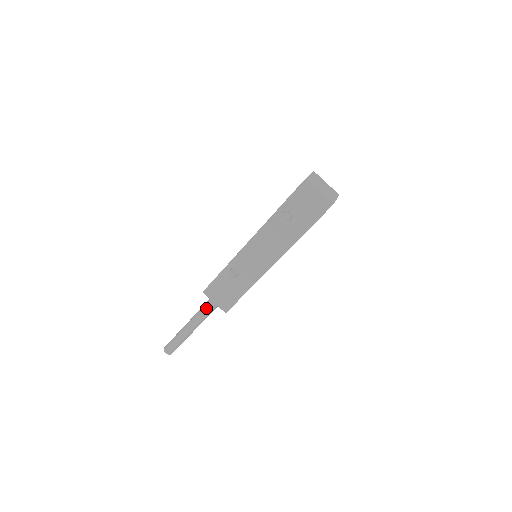
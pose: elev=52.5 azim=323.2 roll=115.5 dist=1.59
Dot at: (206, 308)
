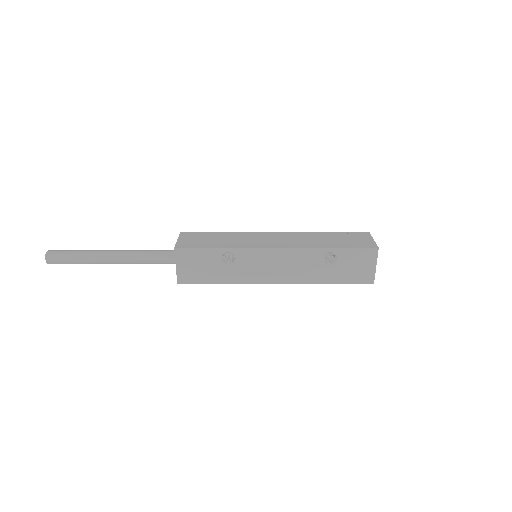
Dot at: (153, 258)
